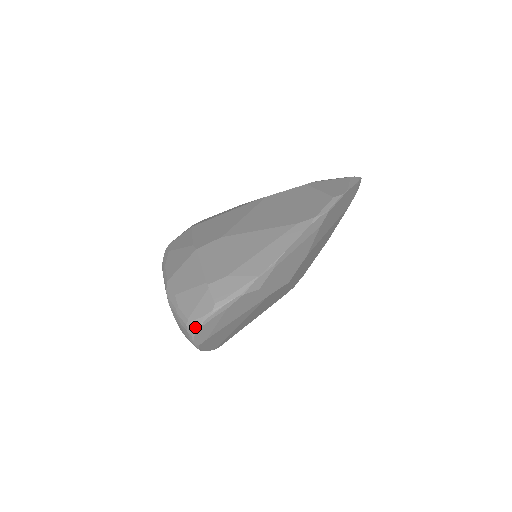
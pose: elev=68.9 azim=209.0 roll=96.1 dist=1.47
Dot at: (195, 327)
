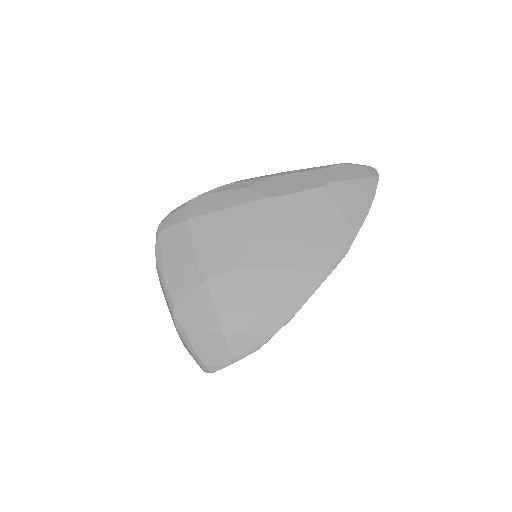
Dot at: (211, 371)
